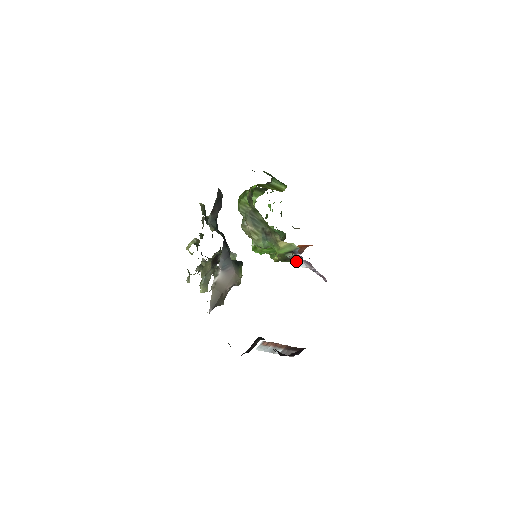
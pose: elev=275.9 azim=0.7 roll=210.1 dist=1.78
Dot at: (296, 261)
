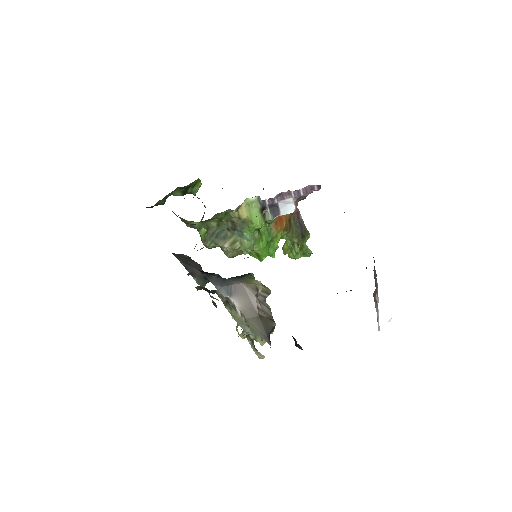
Dot at: (282, 213)
